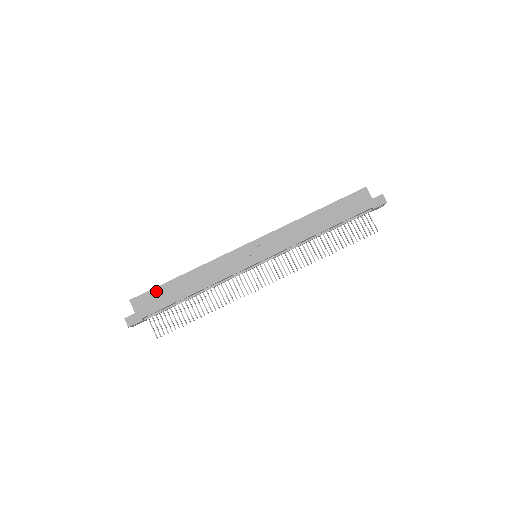
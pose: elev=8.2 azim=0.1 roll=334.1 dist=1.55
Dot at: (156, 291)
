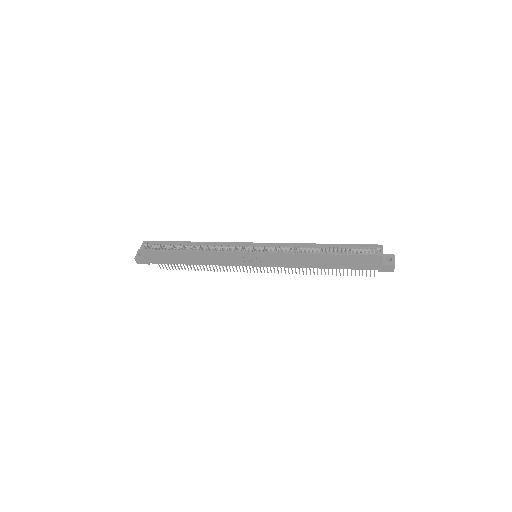
Dot at: (162, 253)
